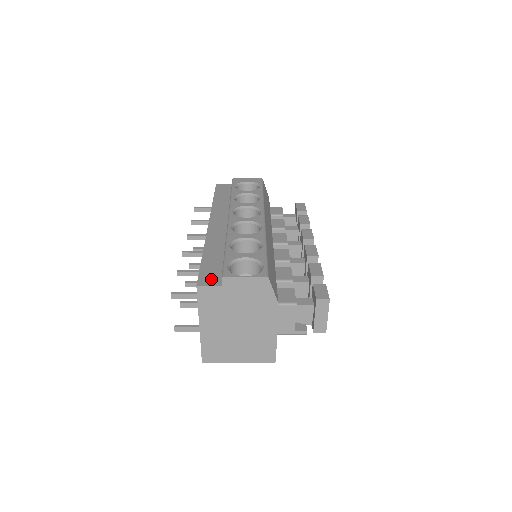
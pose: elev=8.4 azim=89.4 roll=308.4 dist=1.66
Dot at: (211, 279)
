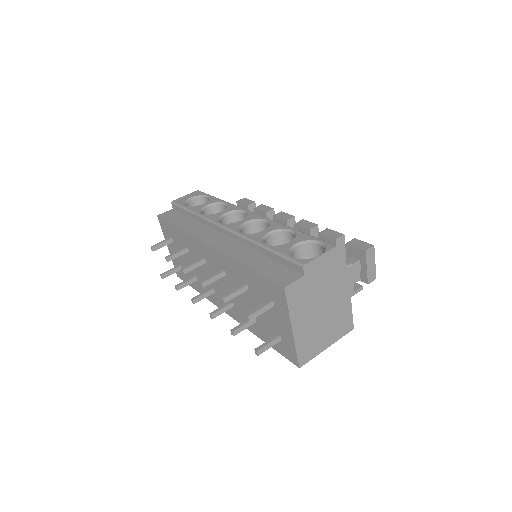
Dot at: (287, 276)
